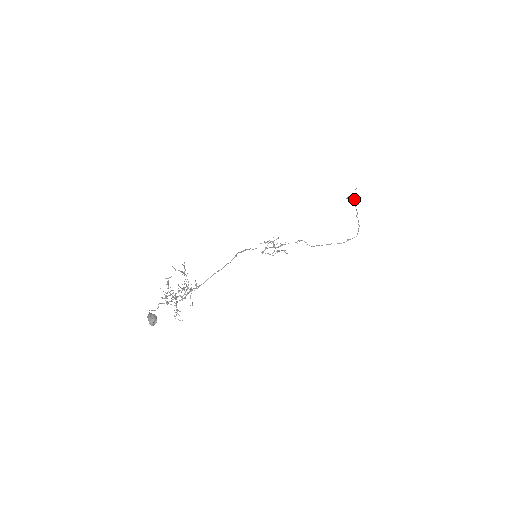
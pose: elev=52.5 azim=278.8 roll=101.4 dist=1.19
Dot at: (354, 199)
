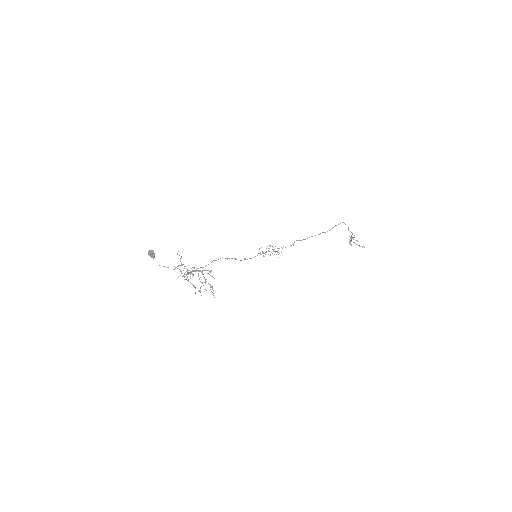
Dot at: (350, 238)
